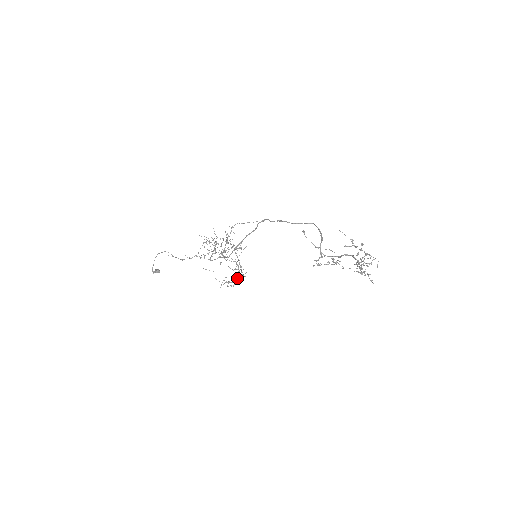
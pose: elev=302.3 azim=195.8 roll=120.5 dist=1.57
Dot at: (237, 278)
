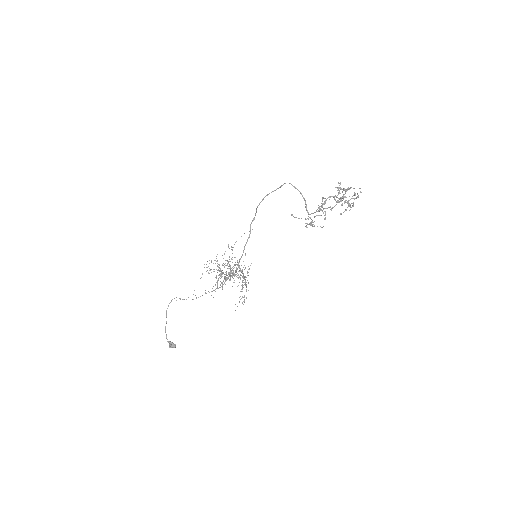
Dot at: (240, 277)
